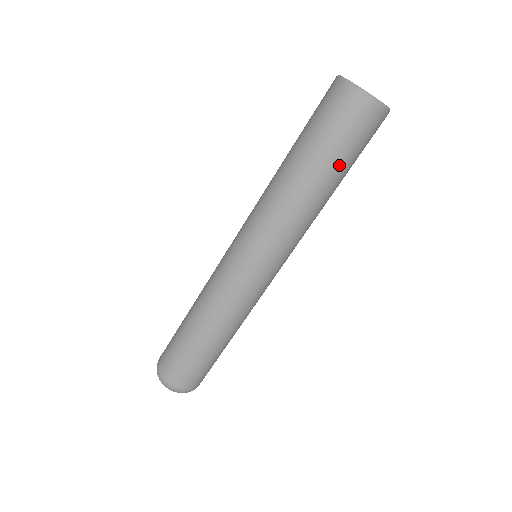
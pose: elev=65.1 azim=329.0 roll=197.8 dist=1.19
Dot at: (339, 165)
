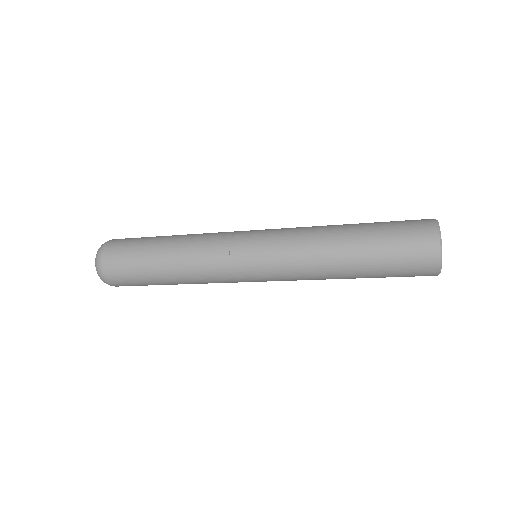
Dot at: (375, 275)
